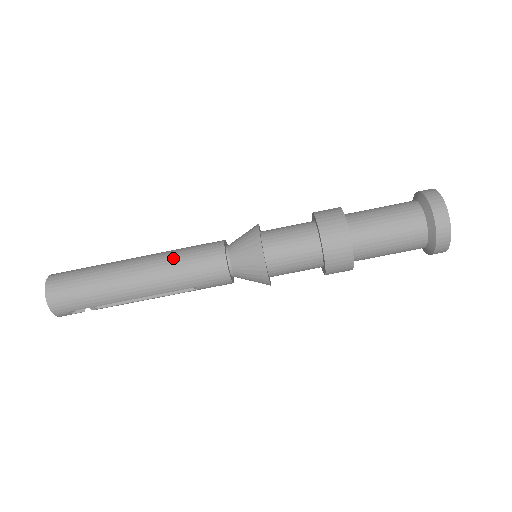
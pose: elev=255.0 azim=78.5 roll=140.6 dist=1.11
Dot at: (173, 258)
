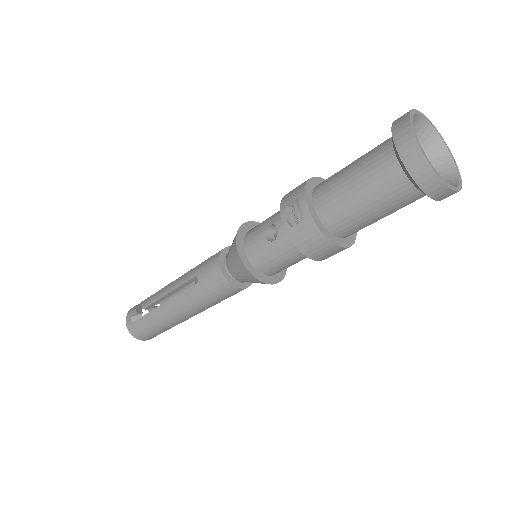
Dot at: (205, 306)
